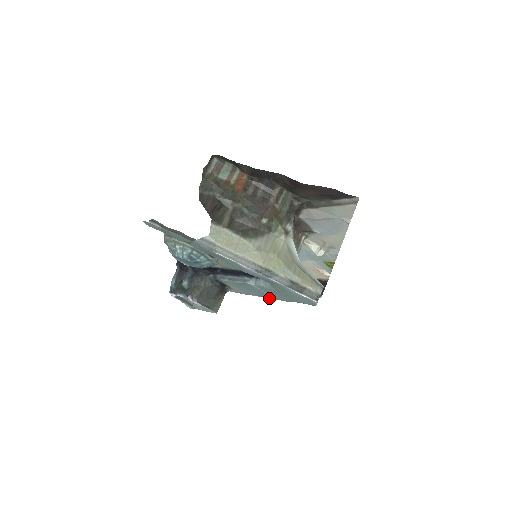
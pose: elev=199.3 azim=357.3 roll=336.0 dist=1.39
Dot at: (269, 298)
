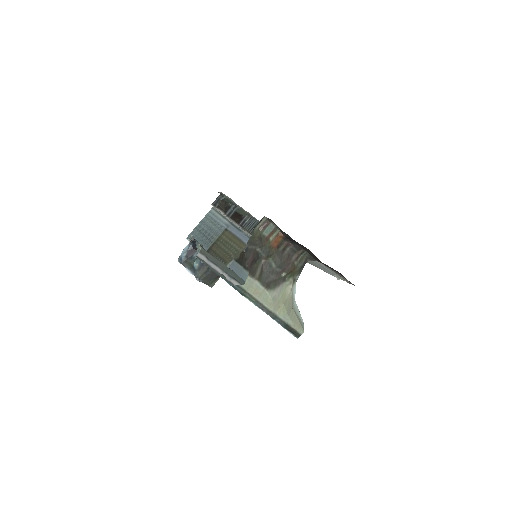
Dot at: occluded
